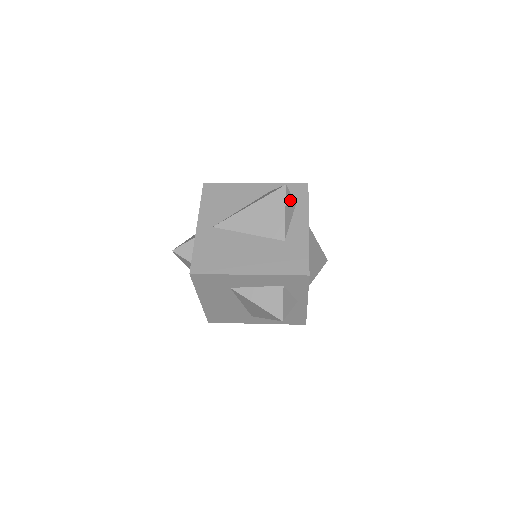
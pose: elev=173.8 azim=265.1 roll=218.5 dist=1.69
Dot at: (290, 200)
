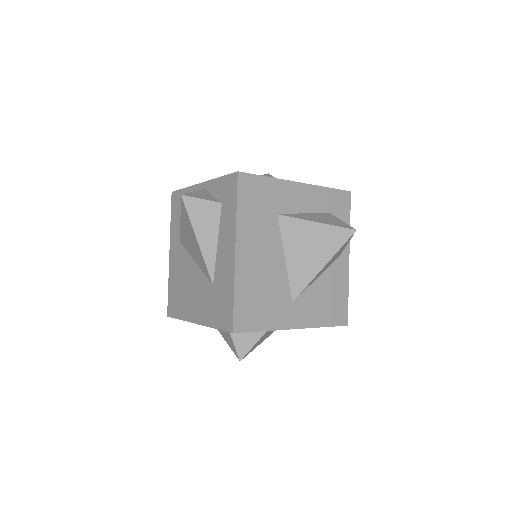
Dot at: occluded
